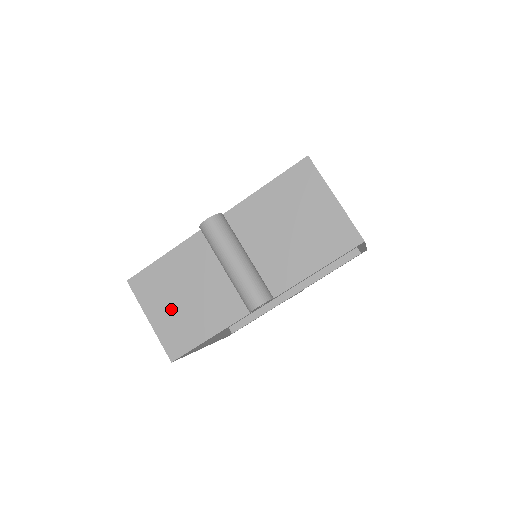
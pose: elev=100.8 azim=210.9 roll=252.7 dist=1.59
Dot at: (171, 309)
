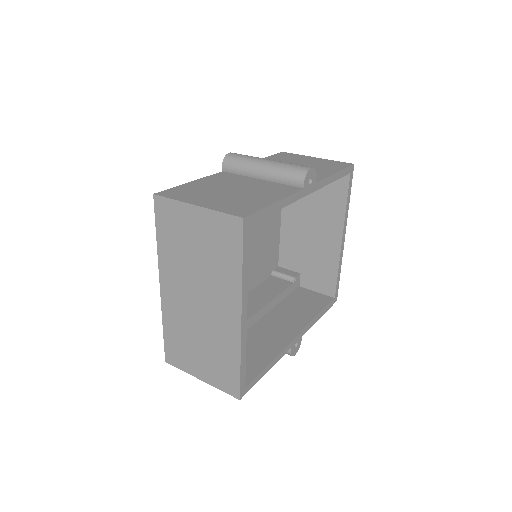
Dot at: (218, 197)
